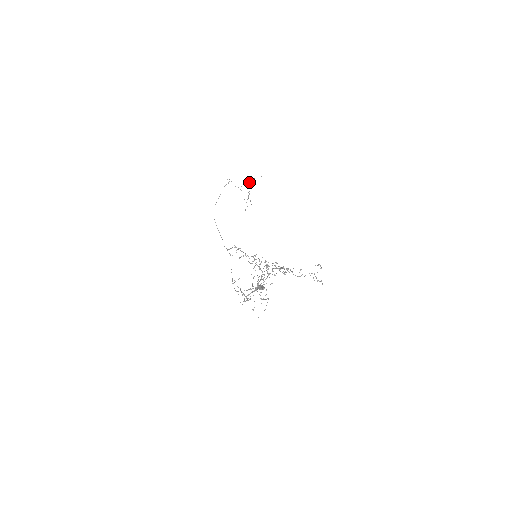
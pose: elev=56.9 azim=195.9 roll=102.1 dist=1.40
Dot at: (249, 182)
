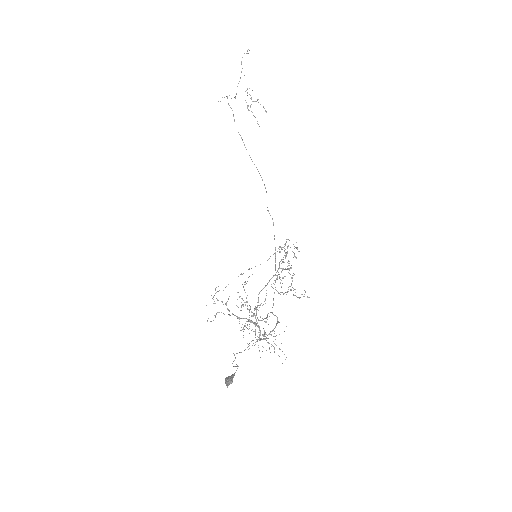
Dot at: occluded
